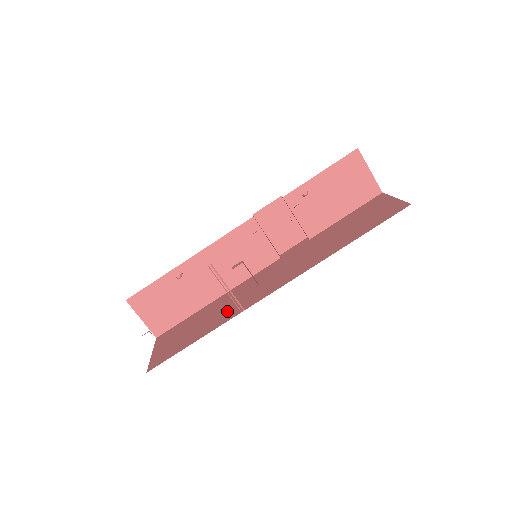
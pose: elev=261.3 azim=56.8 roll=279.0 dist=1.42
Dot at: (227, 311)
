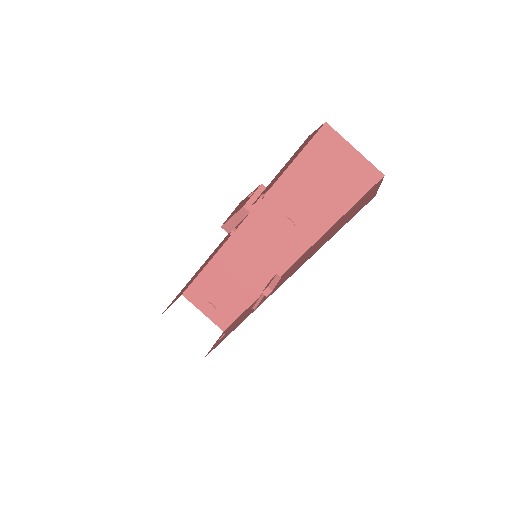
Dot at: (249, 281)
